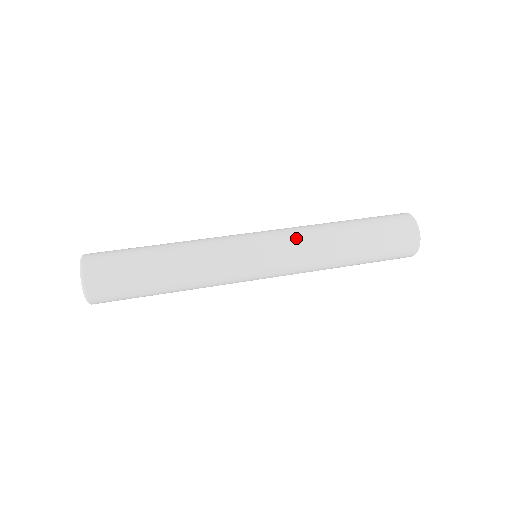
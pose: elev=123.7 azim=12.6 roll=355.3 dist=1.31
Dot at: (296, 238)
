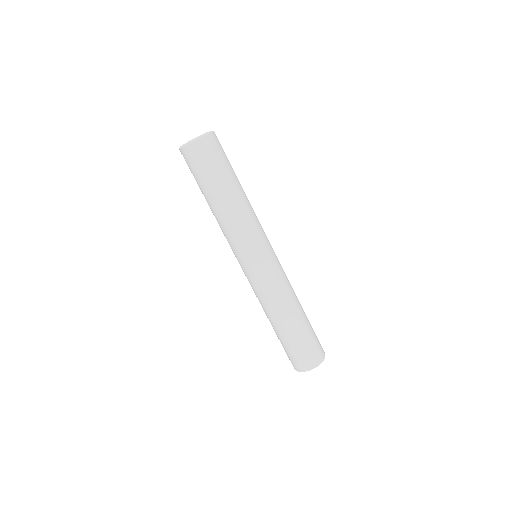
Dot at: (280, 281)
